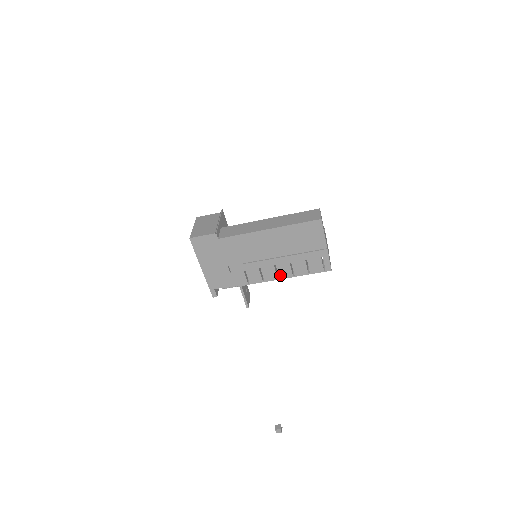
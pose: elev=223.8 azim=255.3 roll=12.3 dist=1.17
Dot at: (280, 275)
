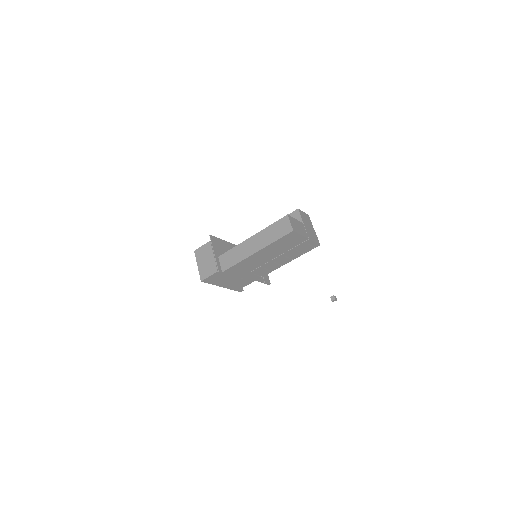
Dot at: (282, 264)
